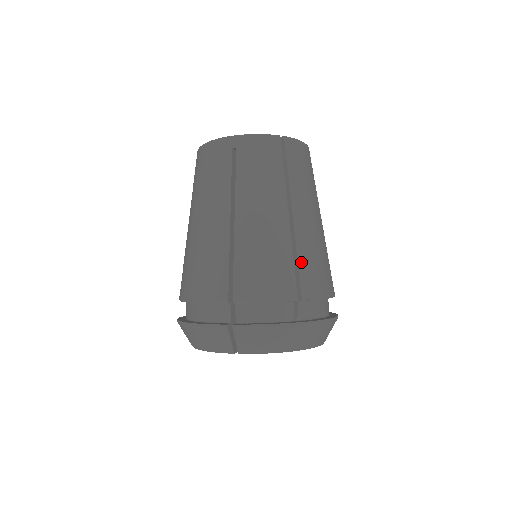
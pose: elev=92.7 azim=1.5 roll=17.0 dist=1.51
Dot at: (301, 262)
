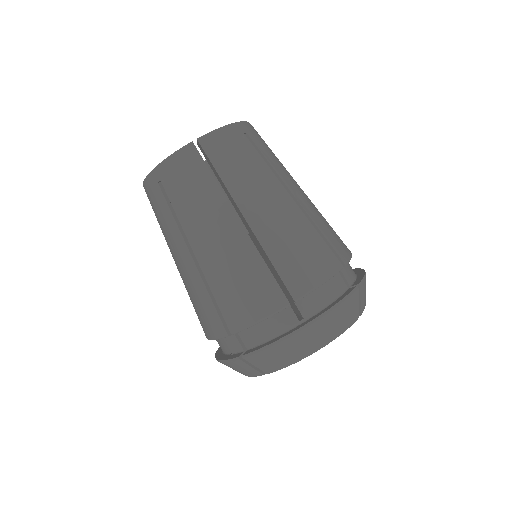
Dot at: (277, 262)
